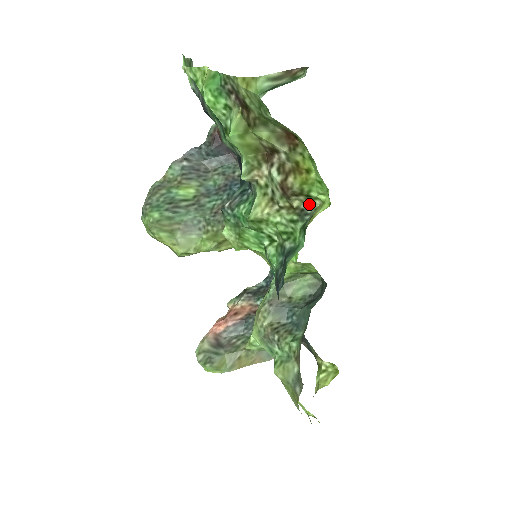
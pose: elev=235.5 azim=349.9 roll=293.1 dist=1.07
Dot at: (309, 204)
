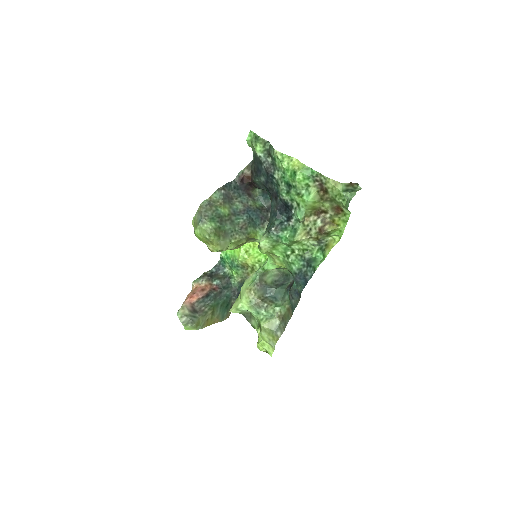
Dot at: (324, 238)
